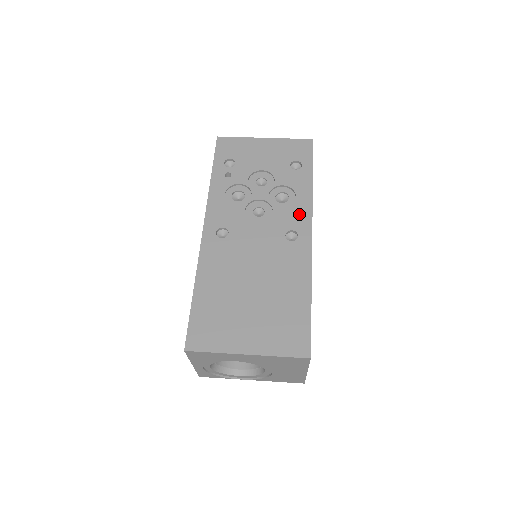
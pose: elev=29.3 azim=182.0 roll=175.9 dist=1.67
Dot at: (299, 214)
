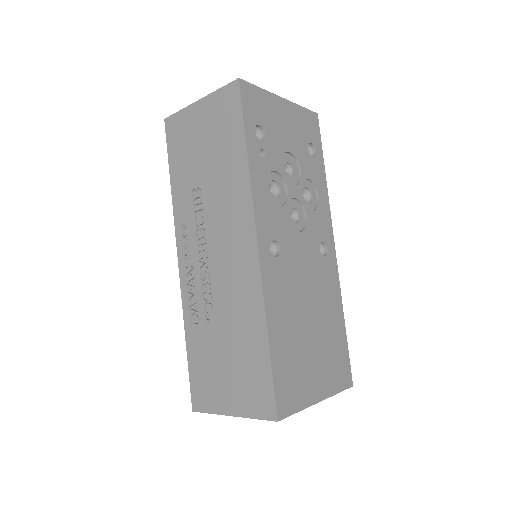
Dot at: (324, 221)
